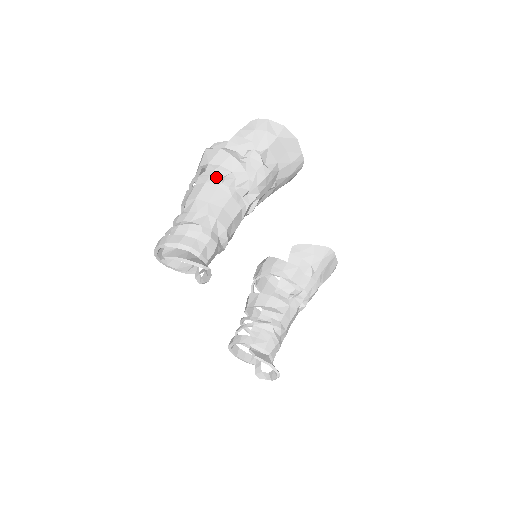
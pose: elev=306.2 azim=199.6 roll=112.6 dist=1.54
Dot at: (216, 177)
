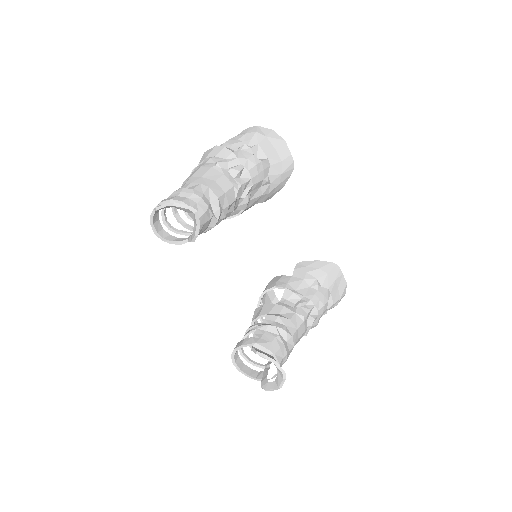
Dot at: (211, 163)
